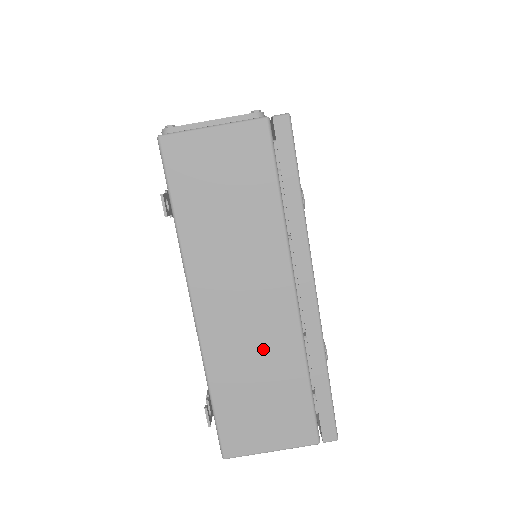
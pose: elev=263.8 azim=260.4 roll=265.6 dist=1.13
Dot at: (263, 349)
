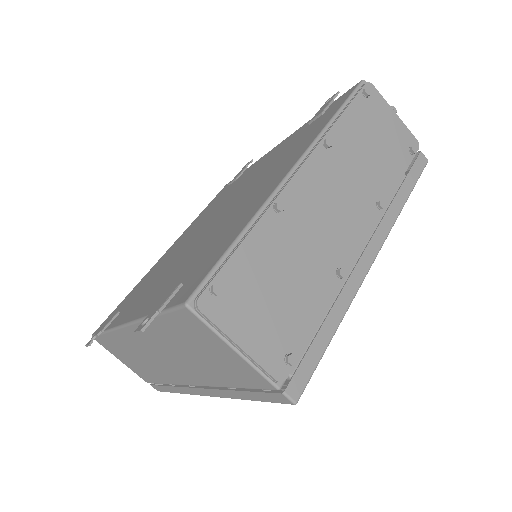
Dot at: (152, 364)
